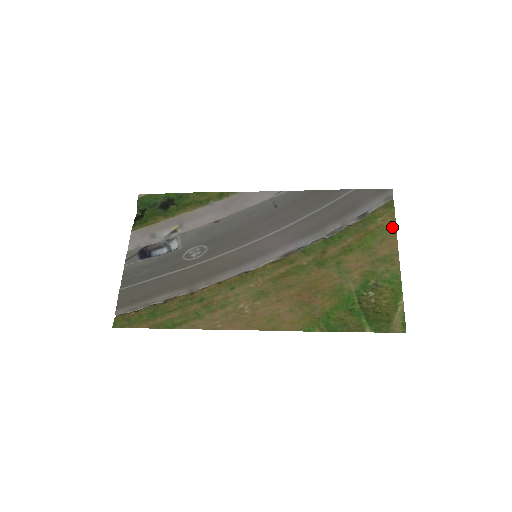
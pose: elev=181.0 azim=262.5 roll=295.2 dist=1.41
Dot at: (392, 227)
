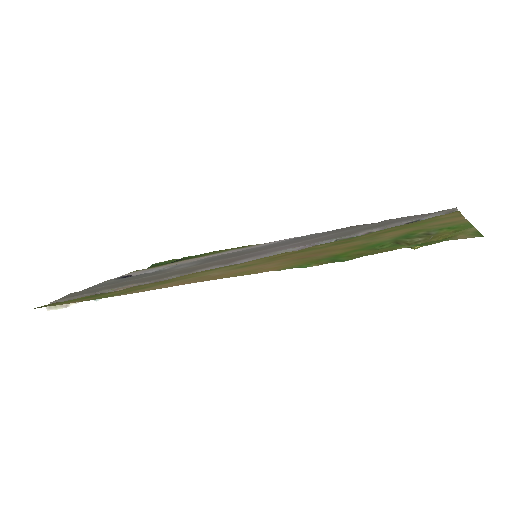
Dot at: (455, 216)
